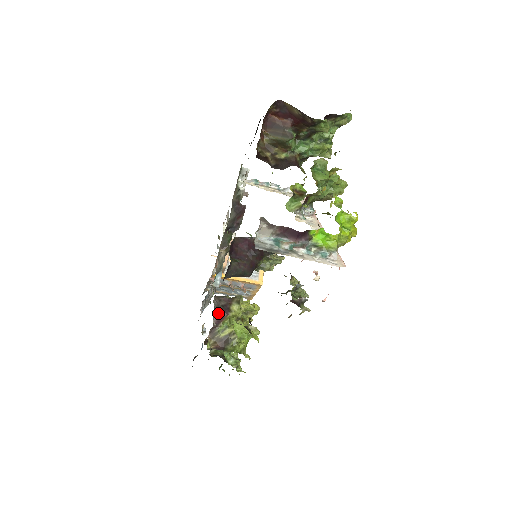
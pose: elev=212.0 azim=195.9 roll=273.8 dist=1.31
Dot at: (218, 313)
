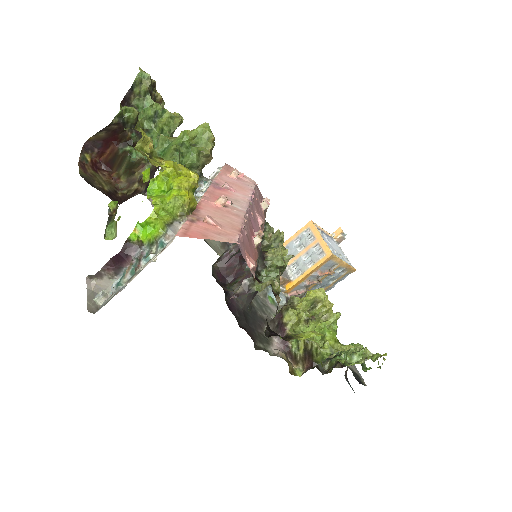
Dot at: (276, 337)
